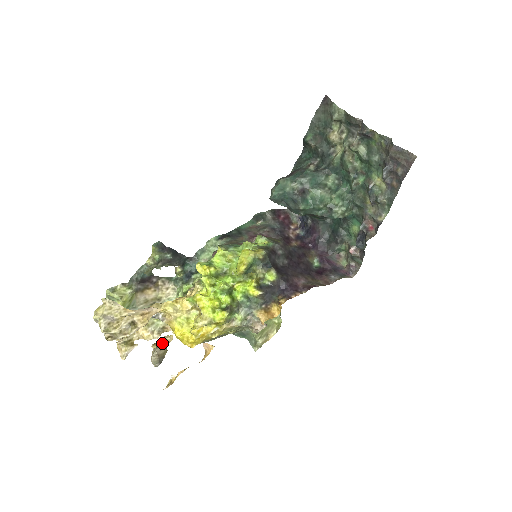
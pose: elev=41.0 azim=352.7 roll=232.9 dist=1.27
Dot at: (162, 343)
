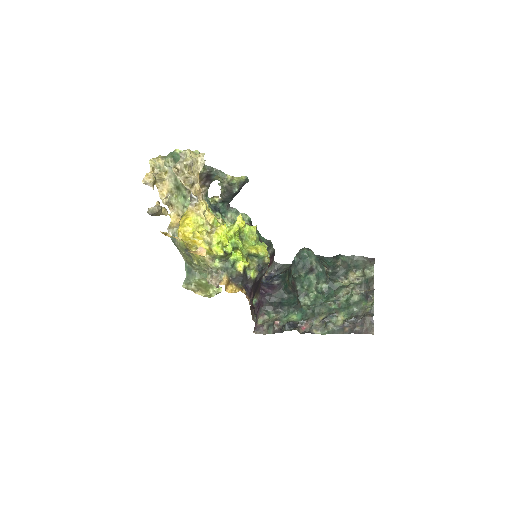
Dot at: (162, 209)
